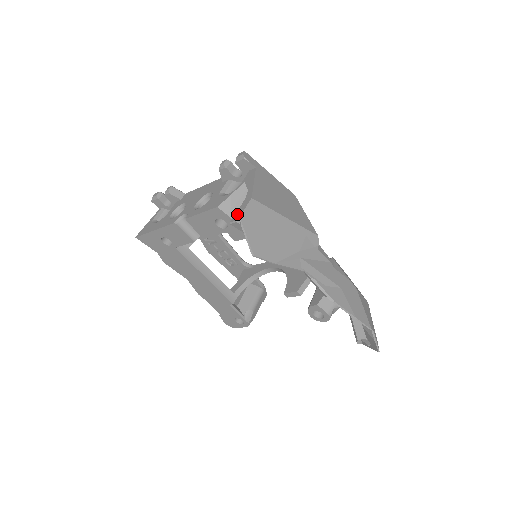
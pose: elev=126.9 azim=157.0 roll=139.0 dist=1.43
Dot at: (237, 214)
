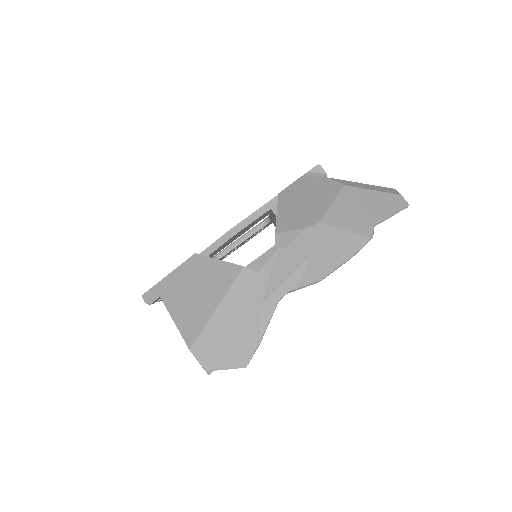
Dot at: (203, 366)
